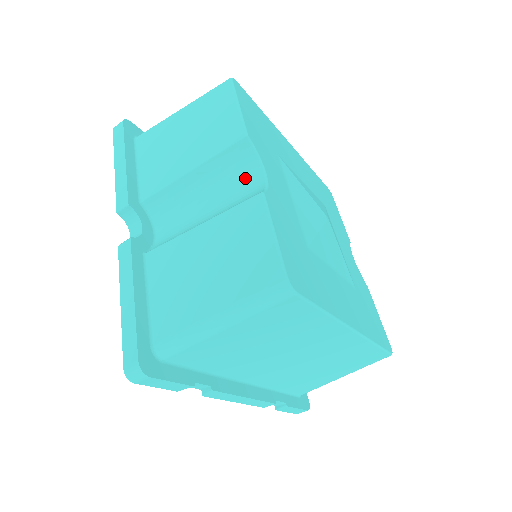
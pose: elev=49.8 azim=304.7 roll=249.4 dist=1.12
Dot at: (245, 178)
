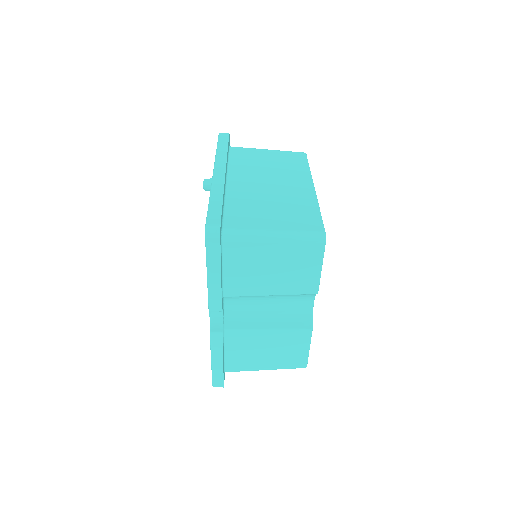
Dot at: (301, 302)
